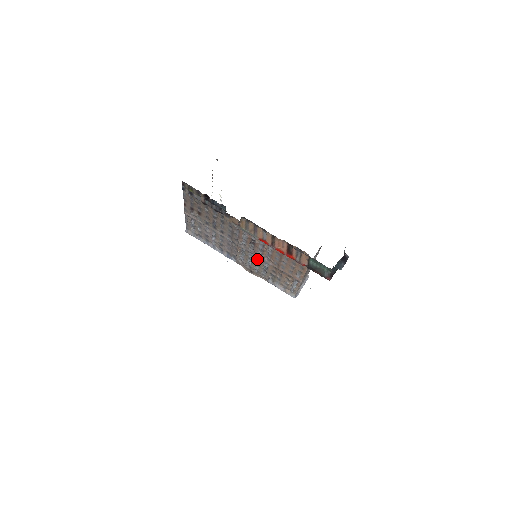
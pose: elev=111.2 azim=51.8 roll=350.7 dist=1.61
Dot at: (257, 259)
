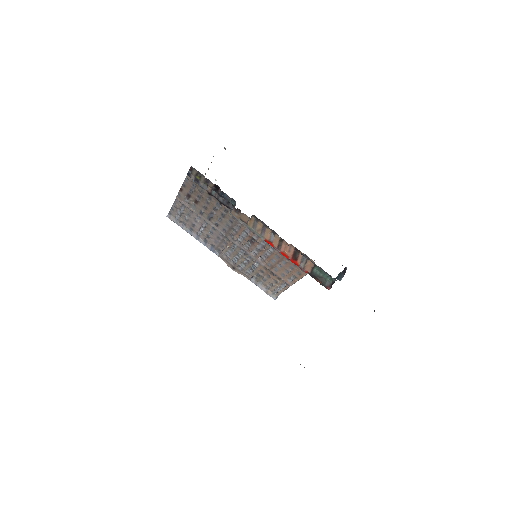
Dot at: (248, 257)
